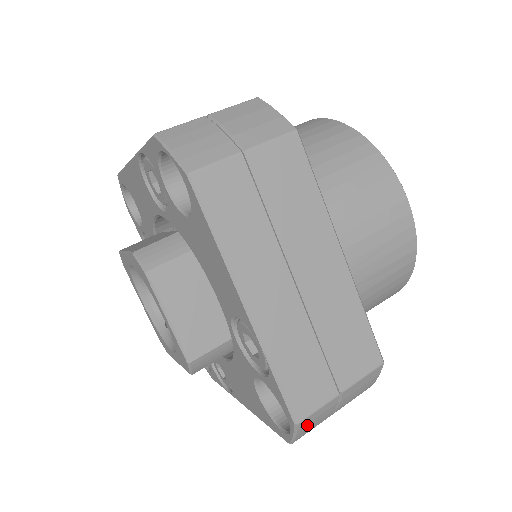
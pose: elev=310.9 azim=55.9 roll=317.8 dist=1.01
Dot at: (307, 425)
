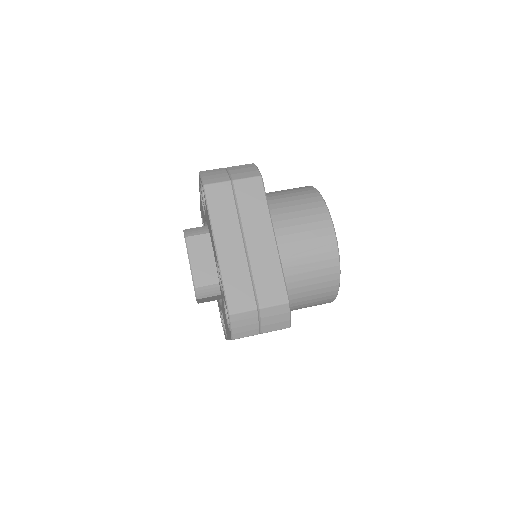
Dot at: (238, 322)
